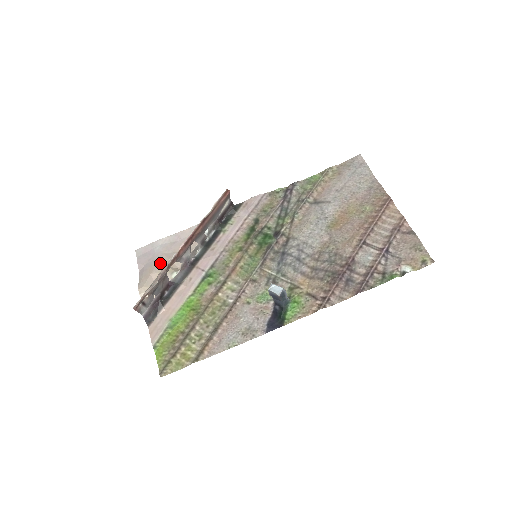
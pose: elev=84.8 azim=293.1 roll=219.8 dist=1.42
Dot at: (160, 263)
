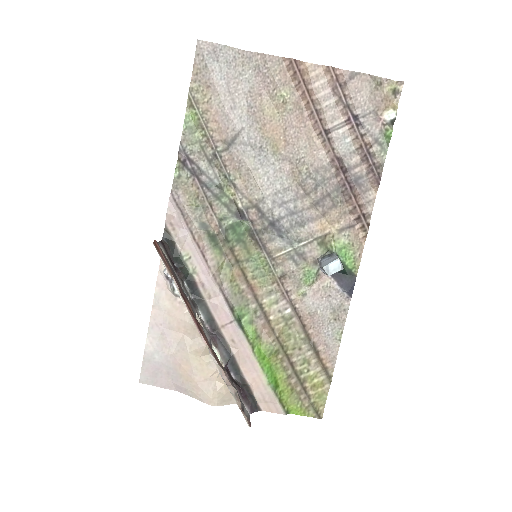
Dot at: (186, 365)
